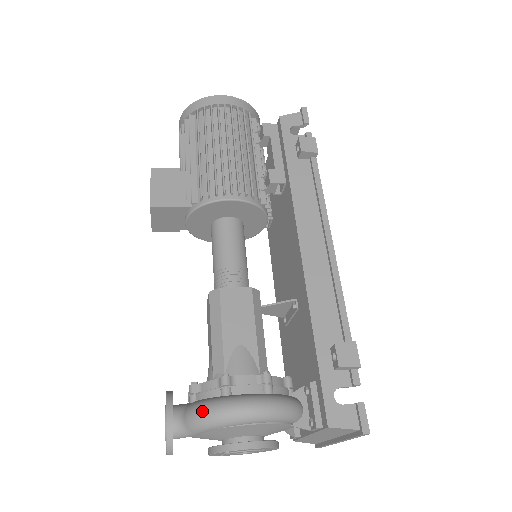
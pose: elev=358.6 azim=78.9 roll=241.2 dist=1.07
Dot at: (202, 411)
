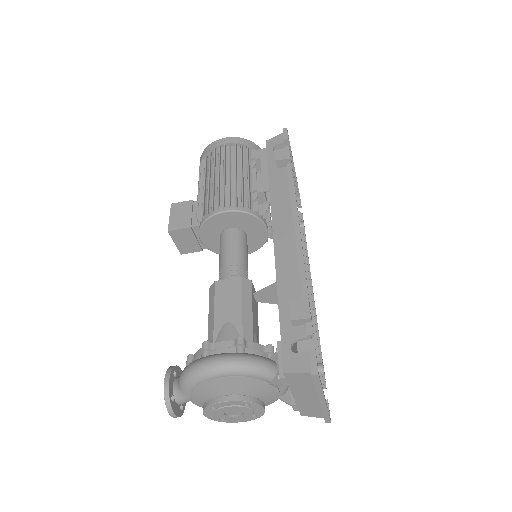
Dot at: (185, 371)
